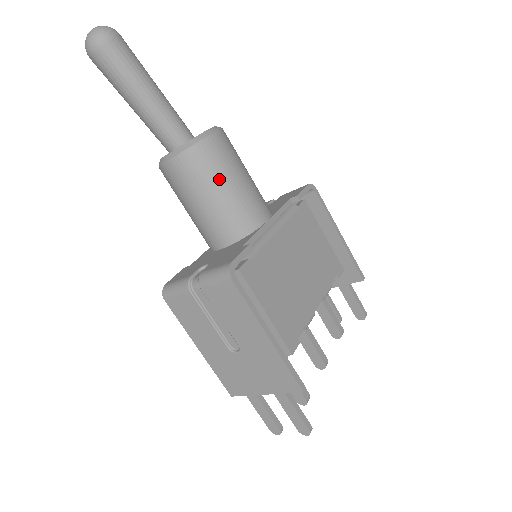
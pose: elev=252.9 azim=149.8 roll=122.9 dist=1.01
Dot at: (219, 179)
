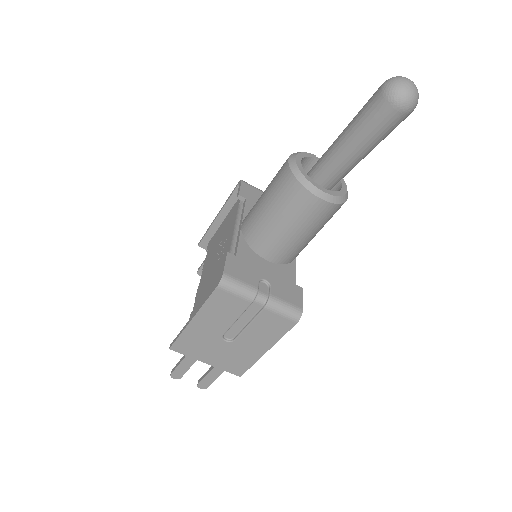
Dot at: (321, 228)
